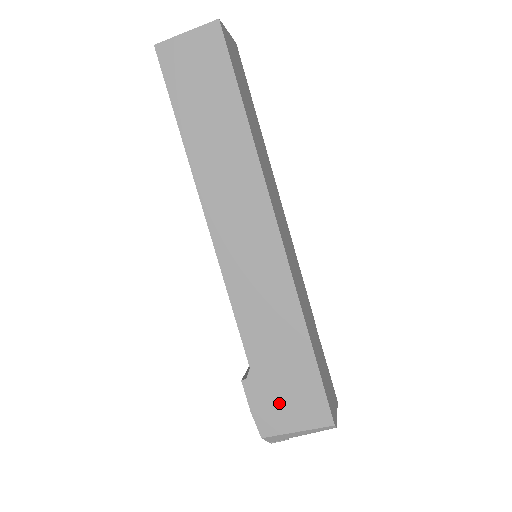
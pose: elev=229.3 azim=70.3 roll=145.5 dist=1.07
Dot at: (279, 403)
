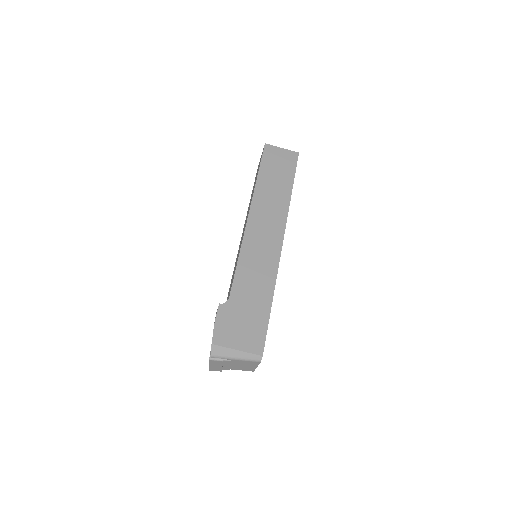
Dot at: (235, 327)
